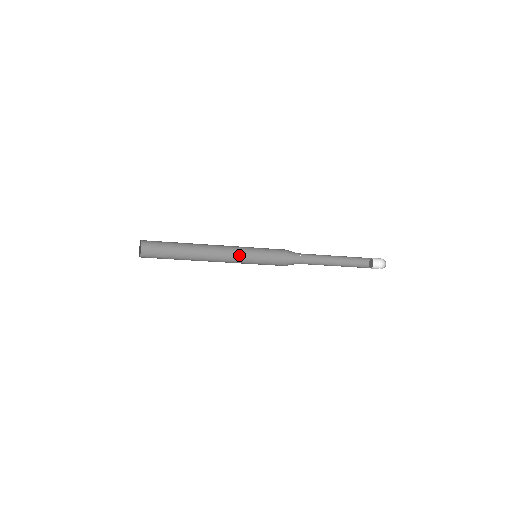
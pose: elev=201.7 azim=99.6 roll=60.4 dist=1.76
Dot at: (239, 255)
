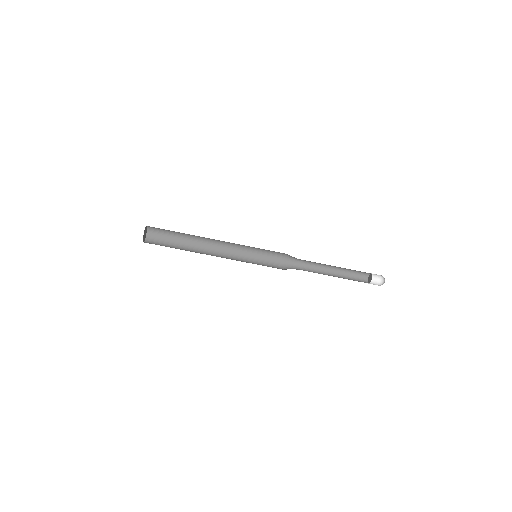
Dot at: (239, 258)
